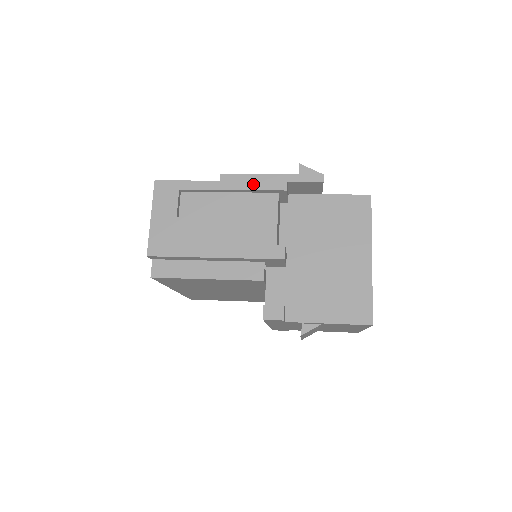
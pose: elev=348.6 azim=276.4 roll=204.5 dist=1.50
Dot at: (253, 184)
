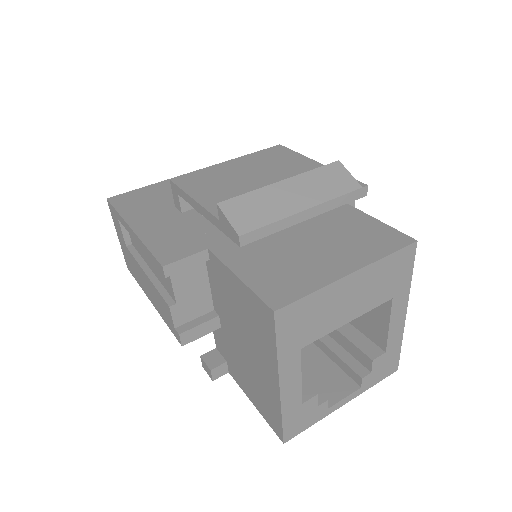
Dot at: (146, 250)
